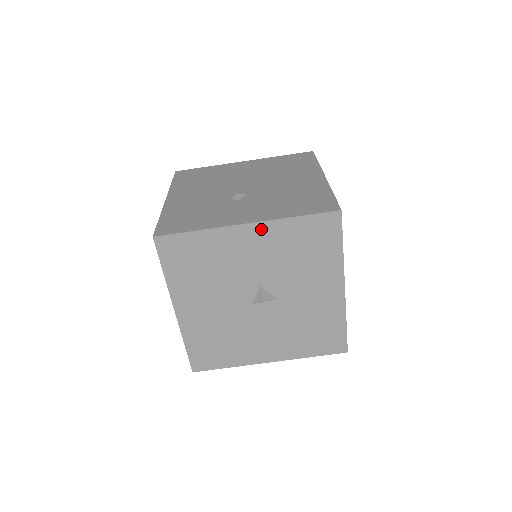
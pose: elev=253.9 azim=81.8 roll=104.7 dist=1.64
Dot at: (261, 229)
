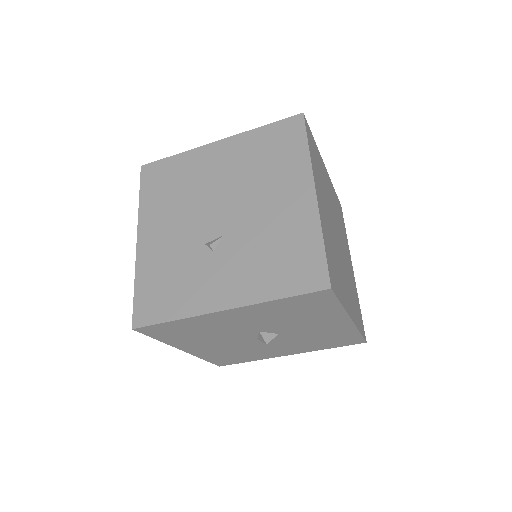
Dot at: (243, 310)
